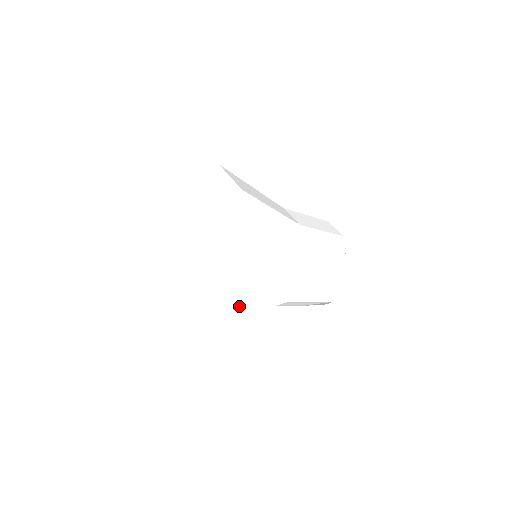
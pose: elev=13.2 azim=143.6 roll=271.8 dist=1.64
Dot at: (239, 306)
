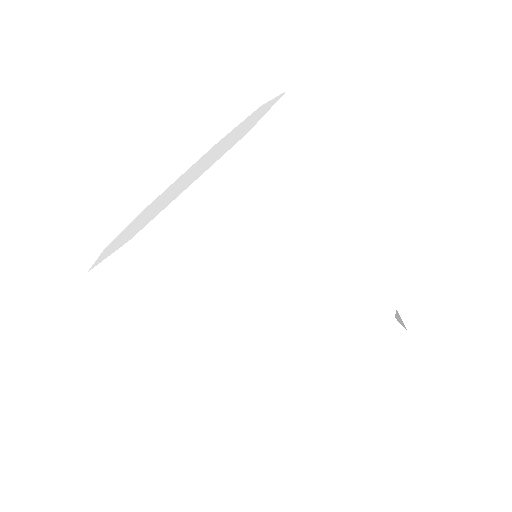
Dot at: (125, 277)
